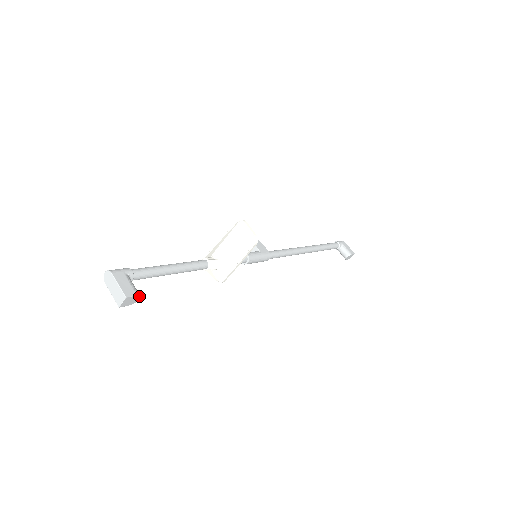
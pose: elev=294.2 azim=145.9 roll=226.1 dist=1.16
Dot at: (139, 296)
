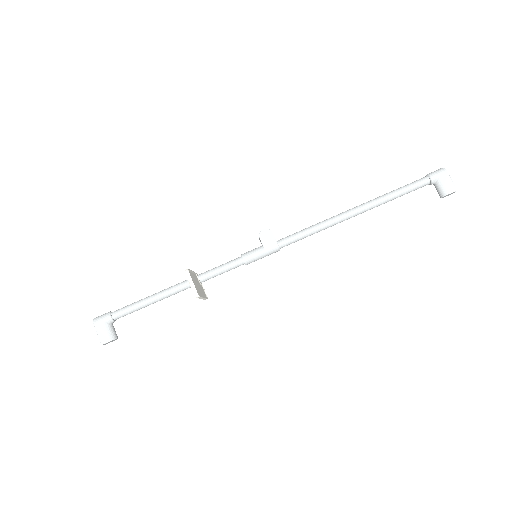
Dot at: (114, 339)
